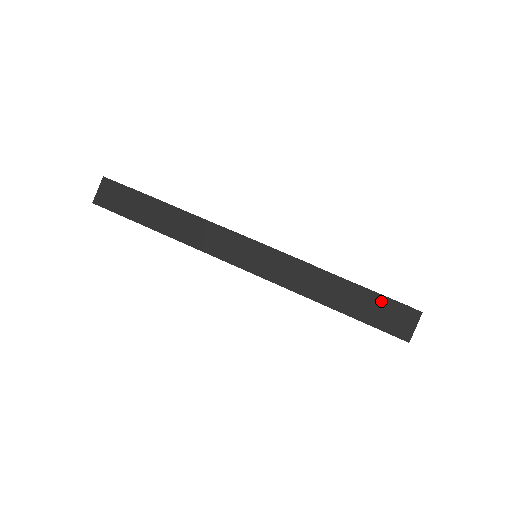
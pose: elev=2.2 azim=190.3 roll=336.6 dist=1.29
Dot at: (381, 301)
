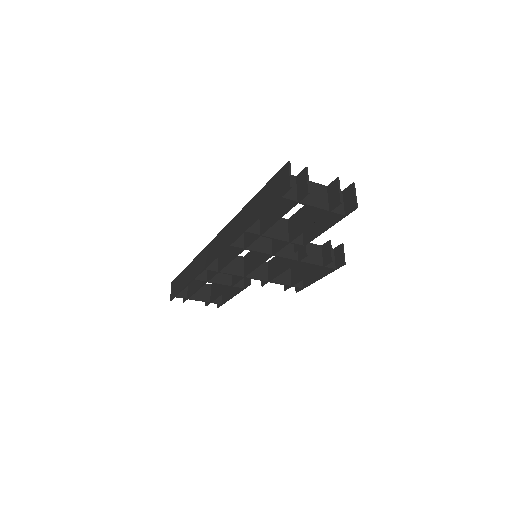
Dot at: (269, 185)
